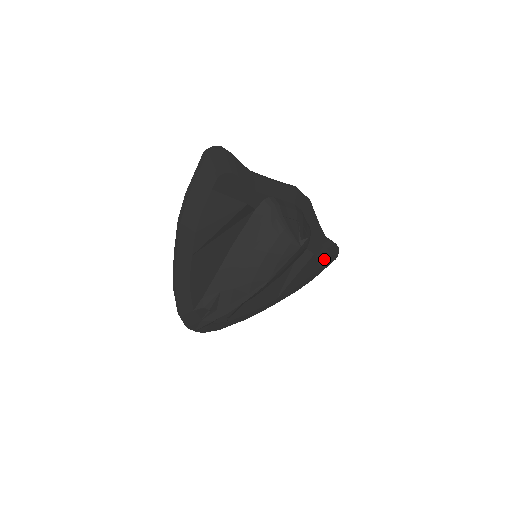
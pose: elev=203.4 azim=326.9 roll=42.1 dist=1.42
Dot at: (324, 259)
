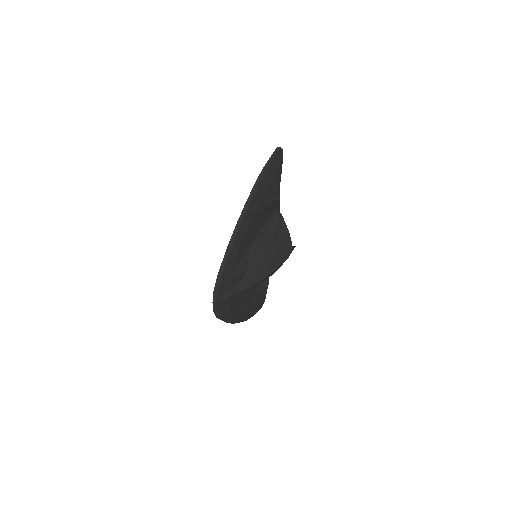
Dot at: (263, 298)
